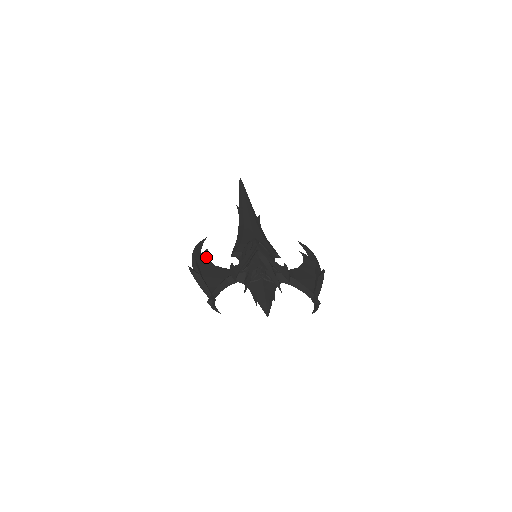
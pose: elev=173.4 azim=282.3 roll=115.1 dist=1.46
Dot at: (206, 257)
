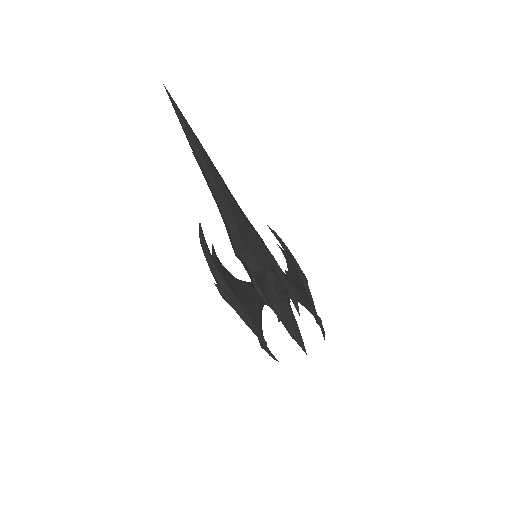
Dot at: (221, 263)
